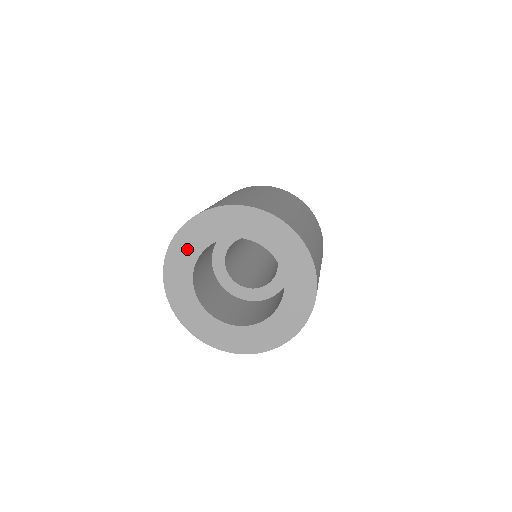
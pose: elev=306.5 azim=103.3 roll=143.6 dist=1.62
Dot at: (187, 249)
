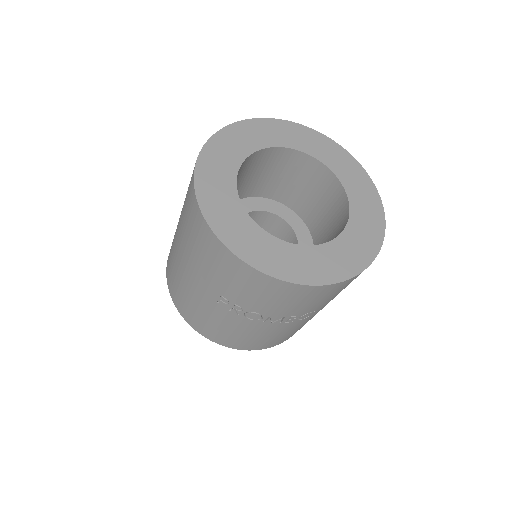
Dot at: (222, 161)
